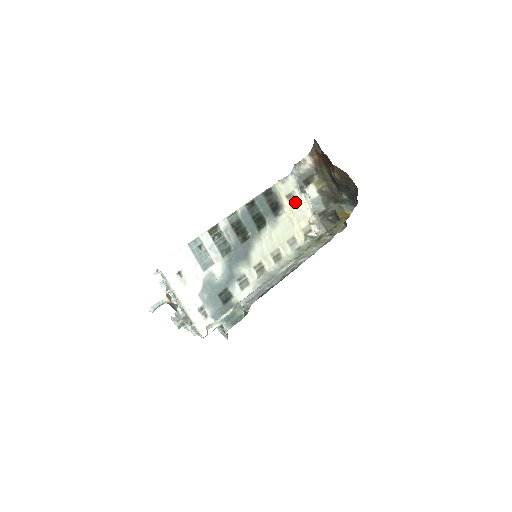
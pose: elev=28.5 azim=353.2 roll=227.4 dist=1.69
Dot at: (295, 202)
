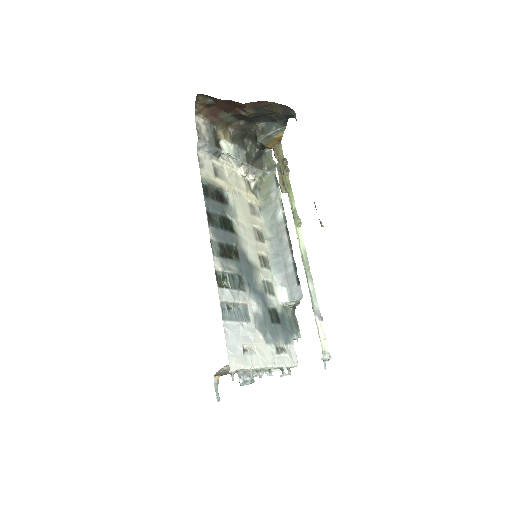
Dot at: (222, 173)
